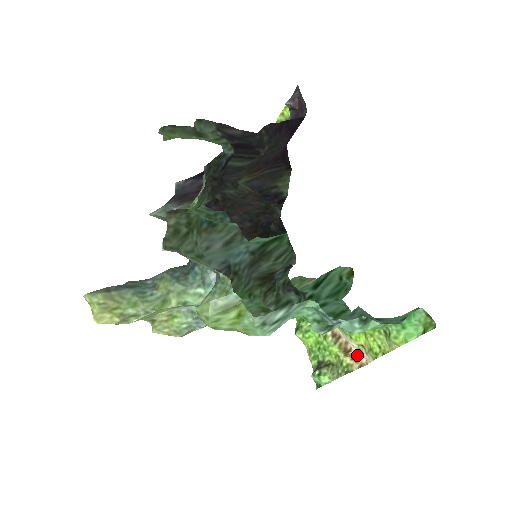
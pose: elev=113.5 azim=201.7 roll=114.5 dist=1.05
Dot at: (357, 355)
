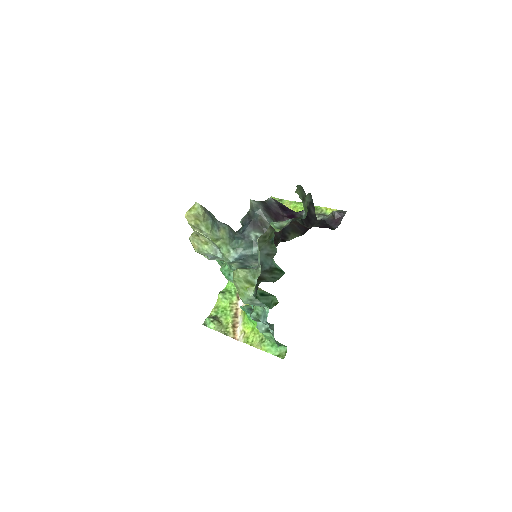
Dot at: (237, 332)
